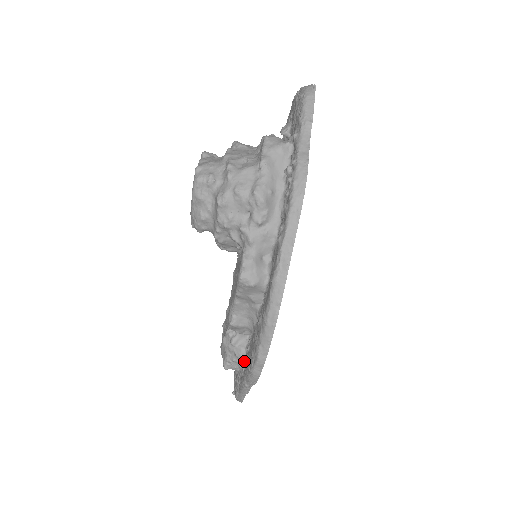
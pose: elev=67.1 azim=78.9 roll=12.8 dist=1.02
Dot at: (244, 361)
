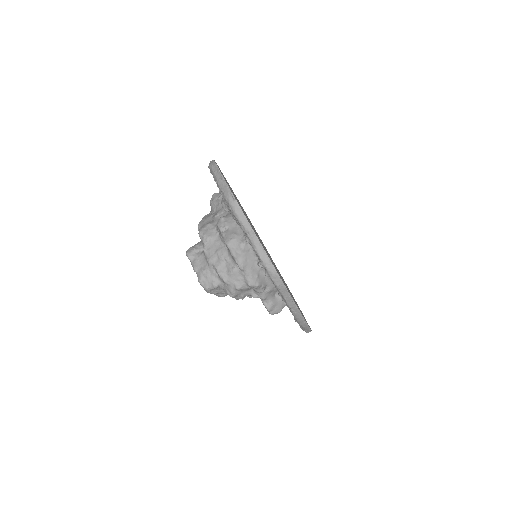
Dot at: occluded
